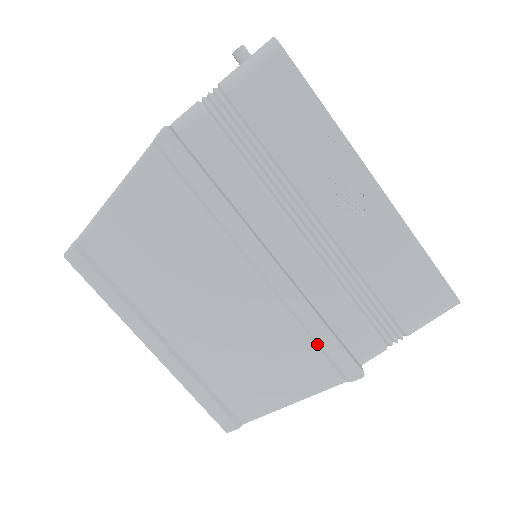
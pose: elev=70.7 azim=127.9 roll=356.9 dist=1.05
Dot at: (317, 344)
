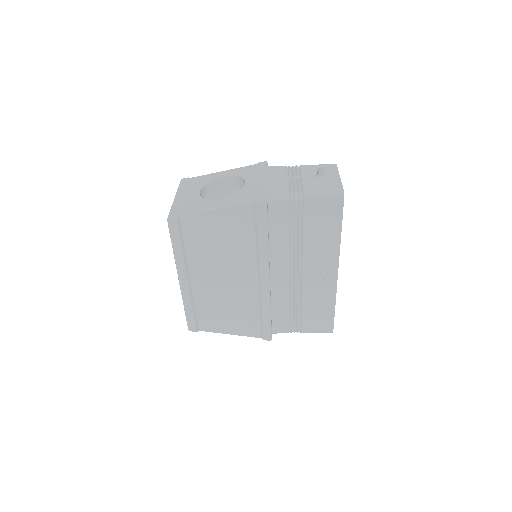
Dot at: (261, 319)
